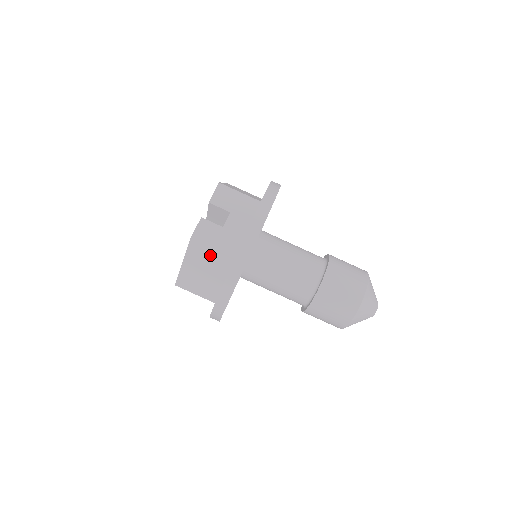
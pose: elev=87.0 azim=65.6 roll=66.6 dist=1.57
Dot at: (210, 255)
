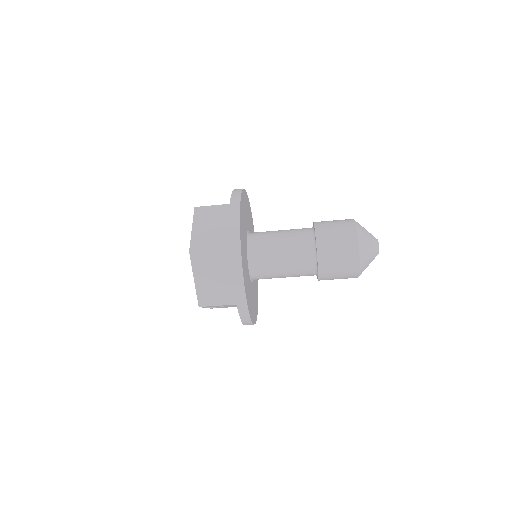
Dot at: occluded
